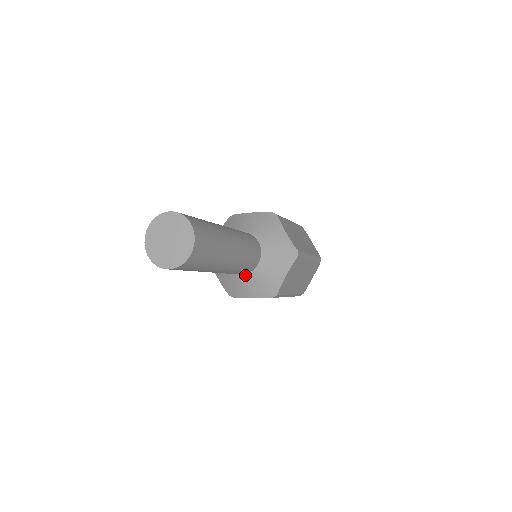
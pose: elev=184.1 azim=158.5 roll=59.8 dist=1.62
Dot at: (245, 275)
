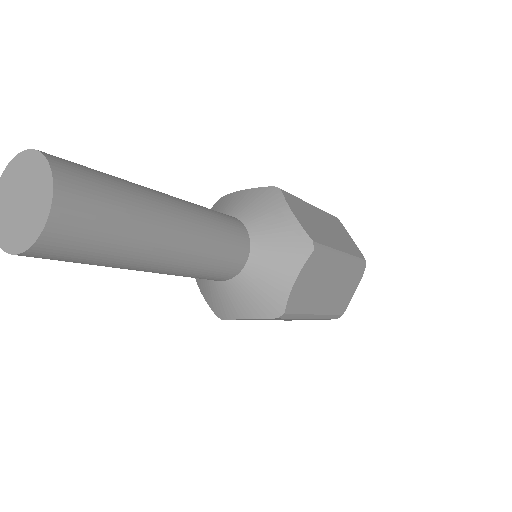
Dot at: occluded
